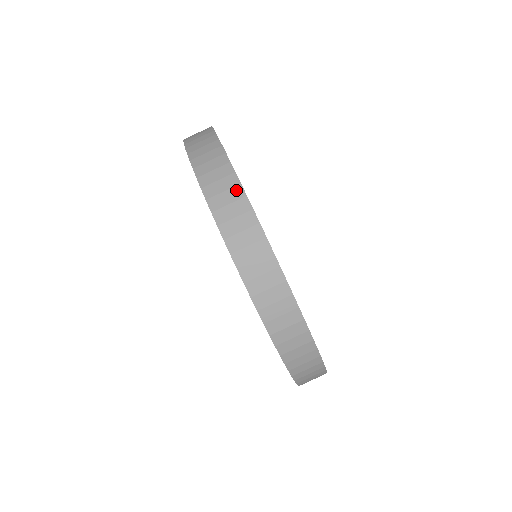
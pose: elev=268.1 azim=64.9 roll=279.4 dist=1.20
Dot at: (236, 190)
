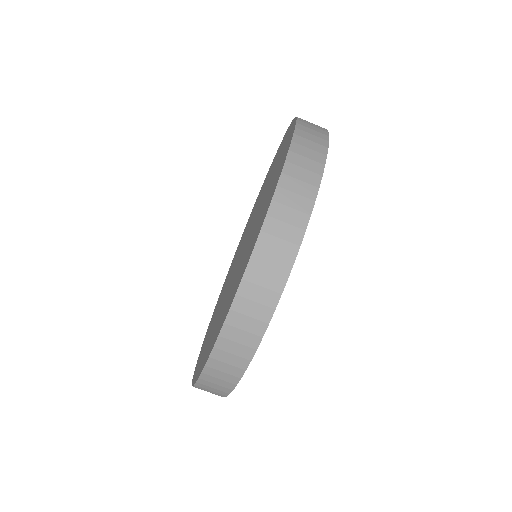
Dot at: (260, 325)
